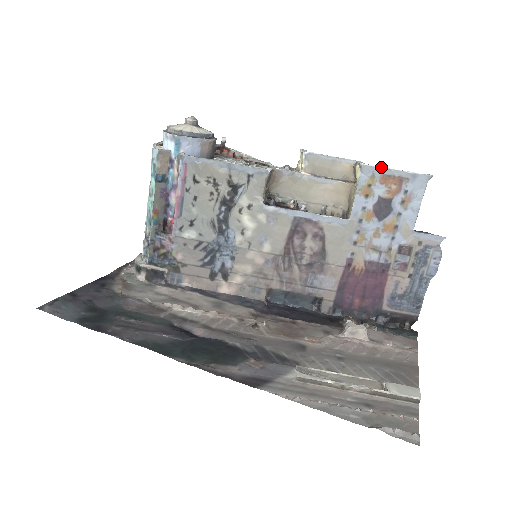
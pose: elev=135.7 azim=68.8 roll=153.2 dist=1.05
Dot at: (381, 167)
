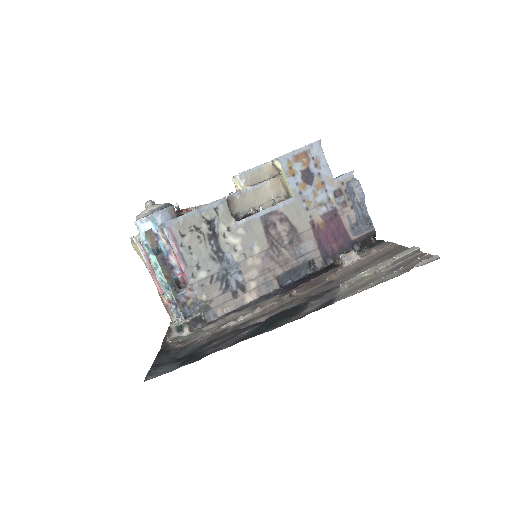
Dot at: (289, 152)
